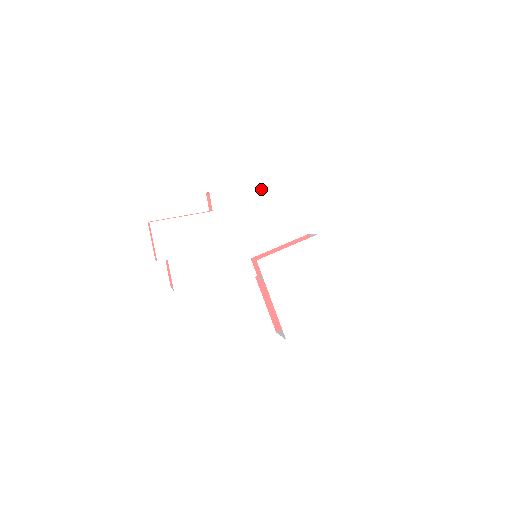
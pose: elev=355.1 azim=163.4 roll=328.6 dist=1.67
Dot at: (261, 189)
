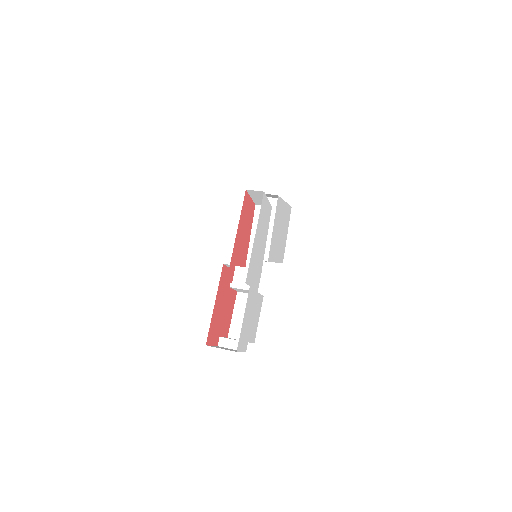
Dot at: (258, 229)
